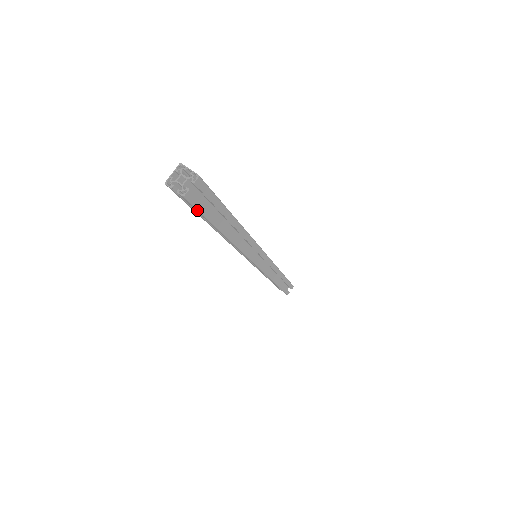
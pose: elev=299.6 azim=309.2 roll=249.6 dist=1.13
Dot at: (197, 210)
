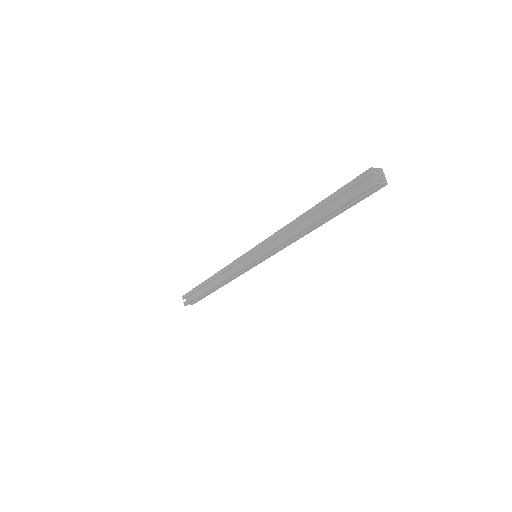
Dot at: (355, 196)
